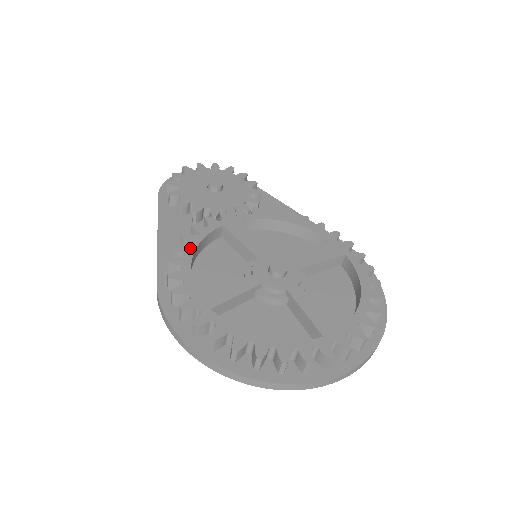
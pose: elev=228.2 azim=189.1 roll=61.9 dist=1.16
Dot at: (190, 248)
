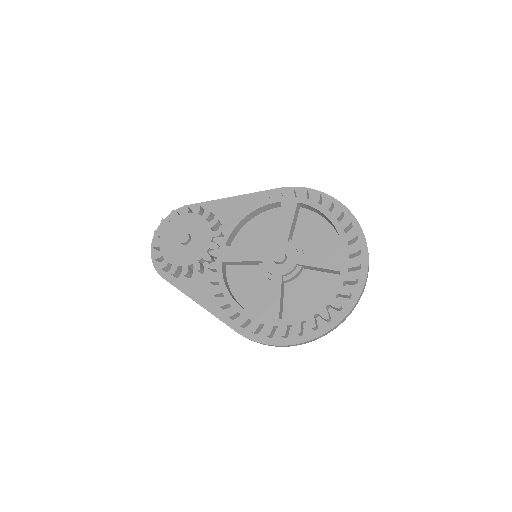
Dot at: (227, 297)
